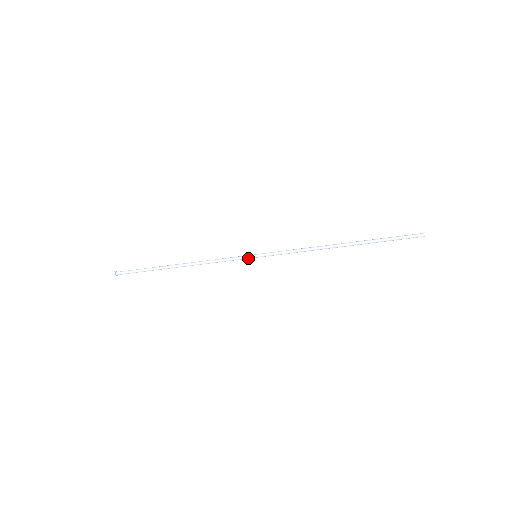
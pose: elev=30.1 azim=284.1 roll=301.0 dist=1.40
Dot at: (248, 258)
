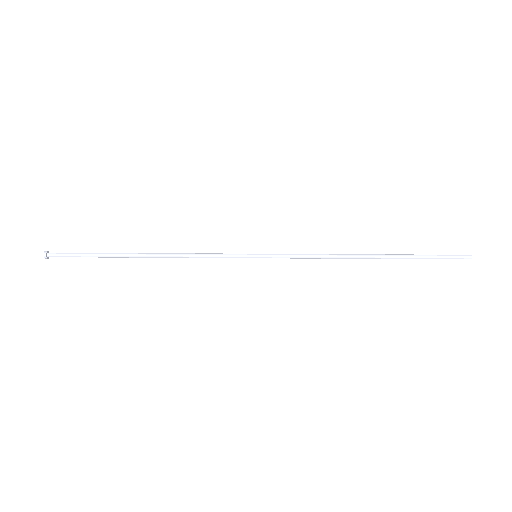
Dot at: occluded
